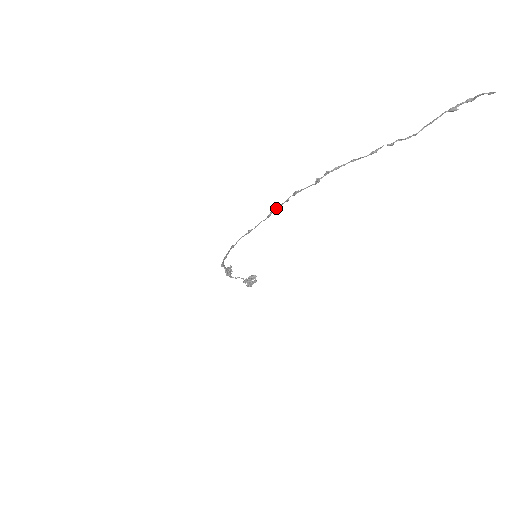
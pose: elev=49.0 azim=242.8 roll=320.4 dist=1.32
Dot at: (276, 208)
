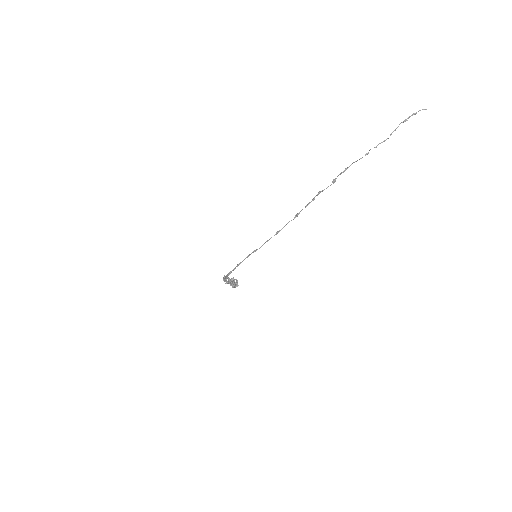
Dot at: occluded
